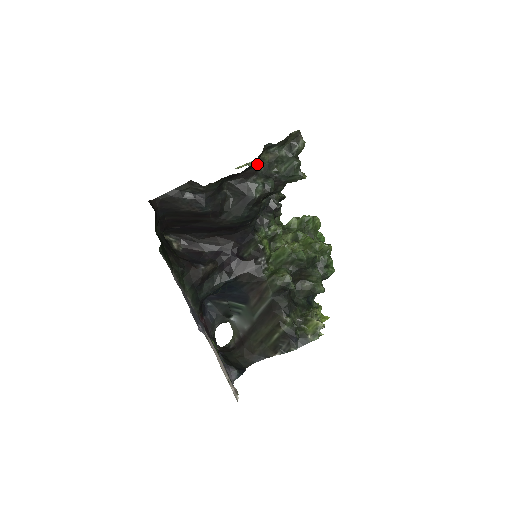
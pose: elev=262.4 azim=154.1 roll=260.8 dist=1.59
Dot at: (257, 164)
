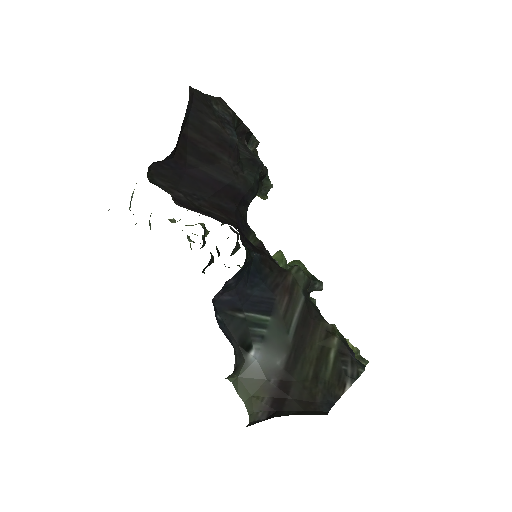
Dot at: occluded
